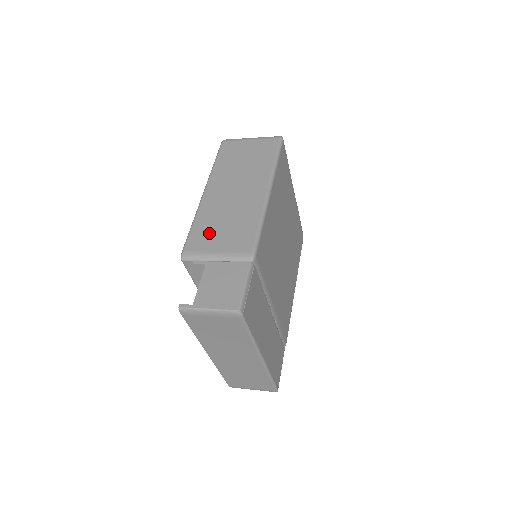
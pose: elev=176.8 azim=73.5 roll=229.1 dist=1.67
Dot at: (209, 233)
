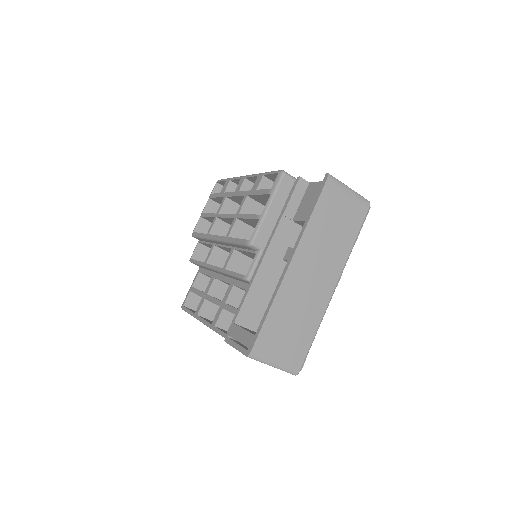
Dot at: occluded
